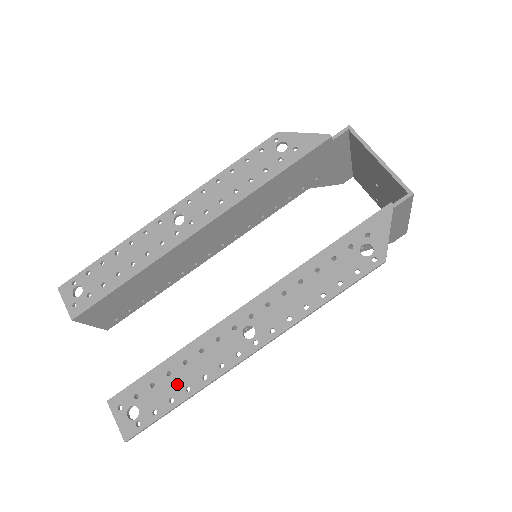
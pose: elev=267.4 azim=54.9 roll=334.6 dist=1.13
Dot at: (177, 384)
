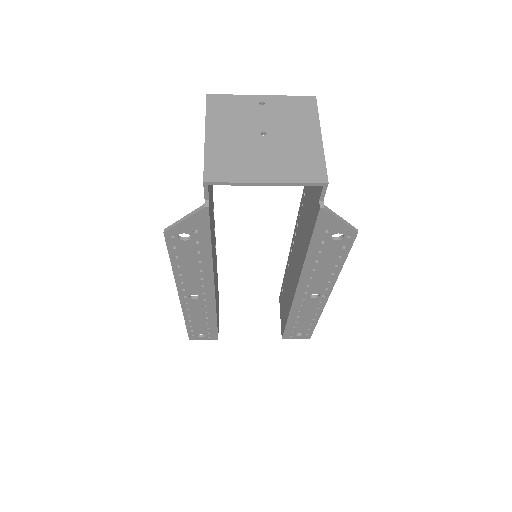
Dot at: (306, 322)
